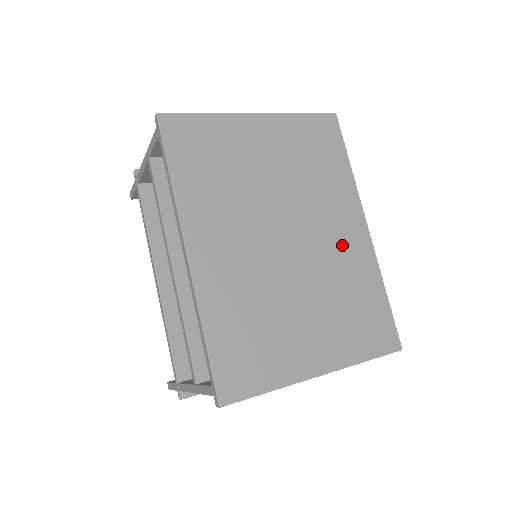
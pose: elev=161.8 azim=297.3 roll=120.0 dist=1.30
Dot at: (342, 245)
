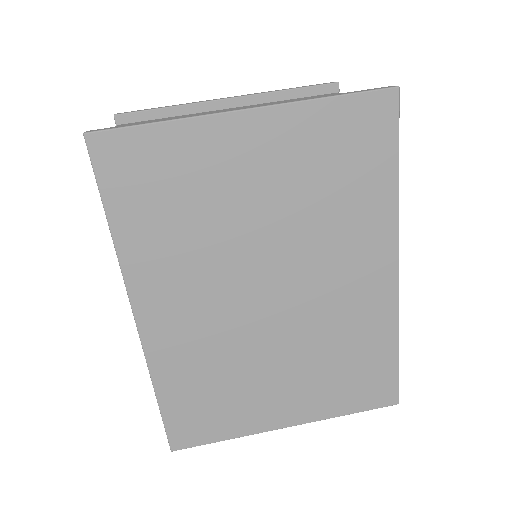
Dot at: (351, 297)
